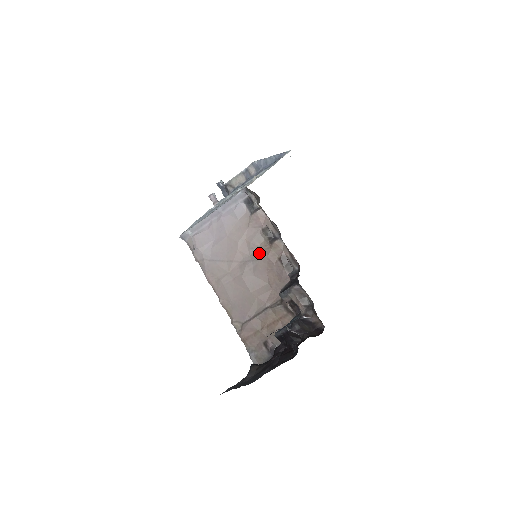
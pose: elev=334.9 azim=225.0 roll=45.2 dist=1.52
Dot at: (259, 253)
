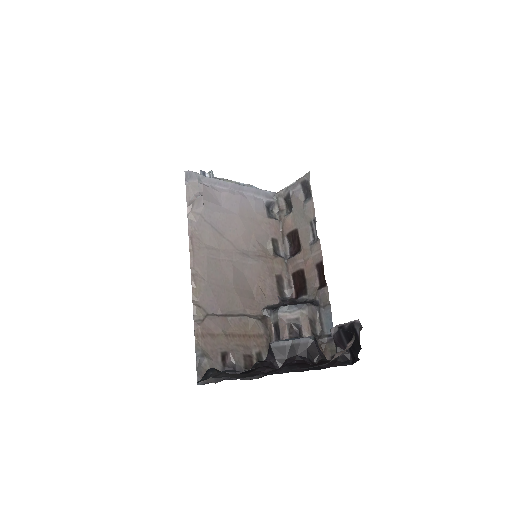
Dot at: (260, 256)
